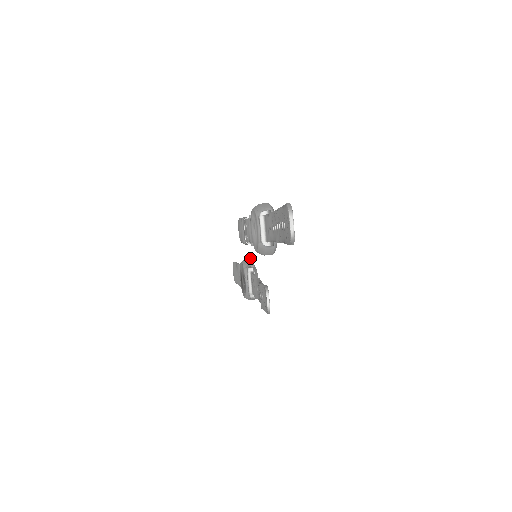
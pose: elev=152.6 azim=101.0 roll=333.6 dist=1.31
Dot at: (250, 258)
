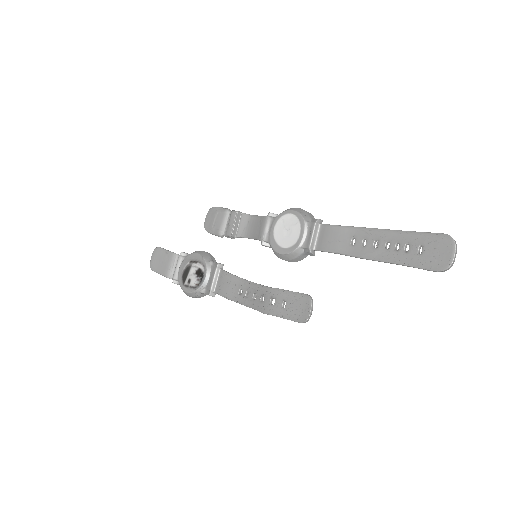
Dot at: occluded
